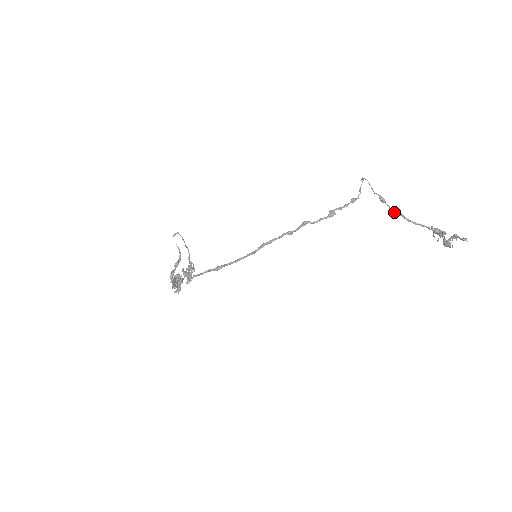
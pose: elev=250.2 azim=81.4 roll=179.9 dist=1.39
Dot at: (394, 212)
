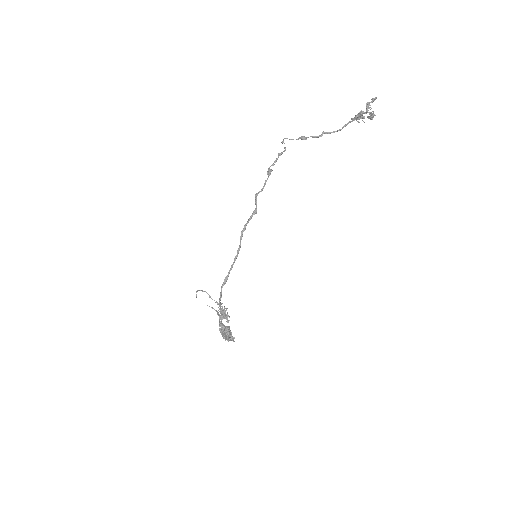
Dot at: (317, 136)
